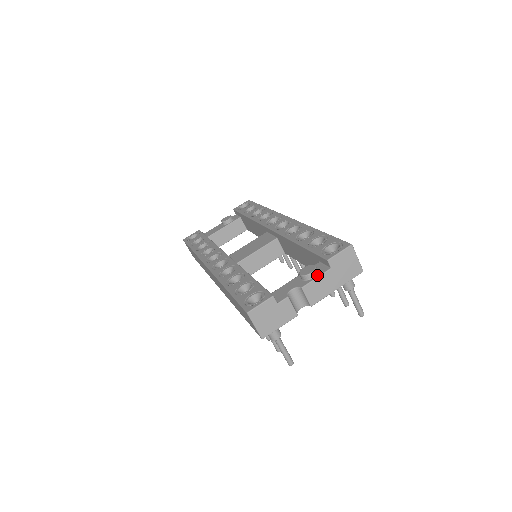
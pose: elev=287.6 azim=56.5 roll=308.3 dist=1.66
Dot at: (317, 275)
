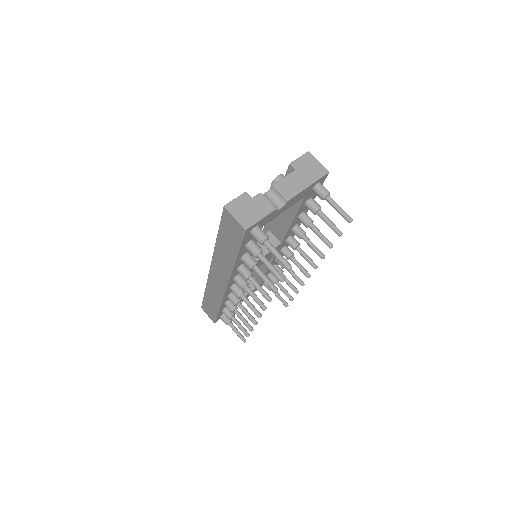
Dot at: (285, 177)
